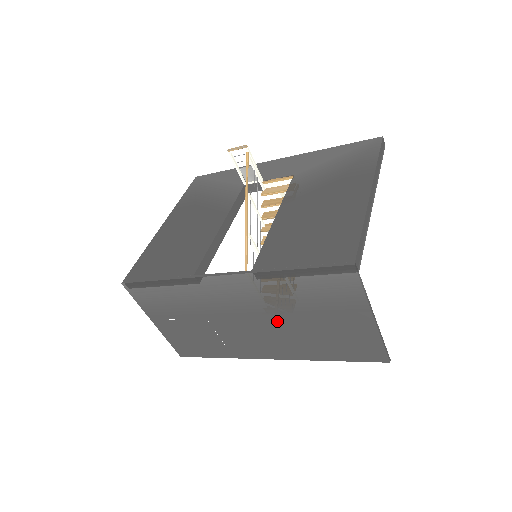
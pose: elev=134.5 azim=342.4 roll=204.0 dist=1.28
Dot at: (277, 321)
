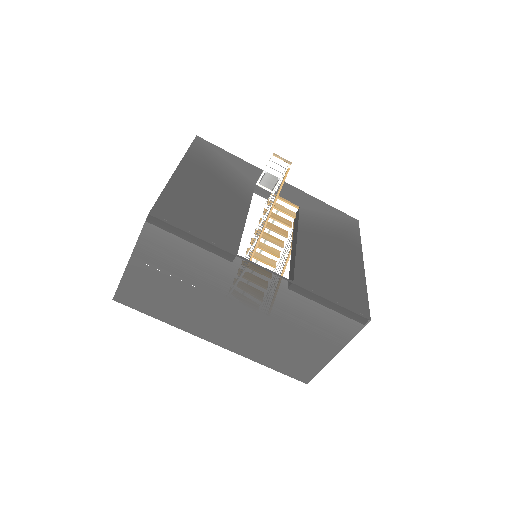
Dot at: (263, 322)
